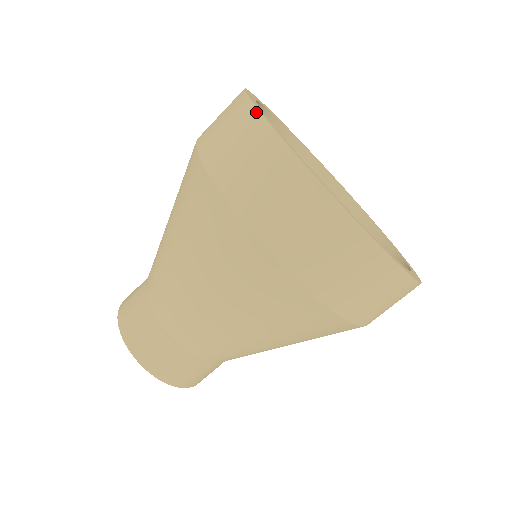
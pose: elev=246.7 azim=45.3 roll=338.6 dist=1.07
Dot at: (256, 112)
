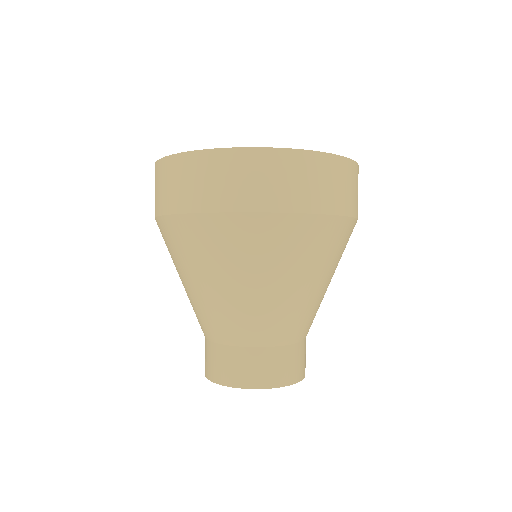
Dot at: (155, 165)
